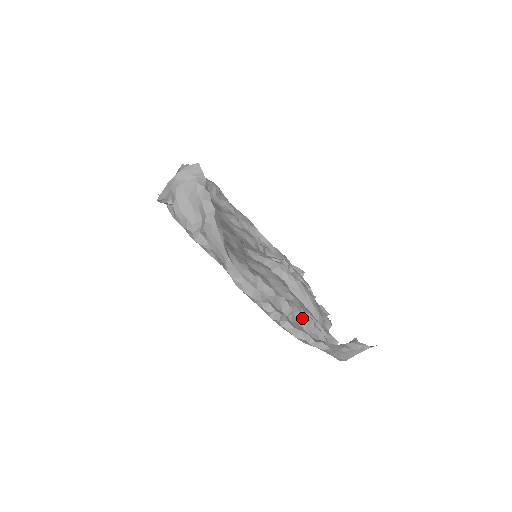
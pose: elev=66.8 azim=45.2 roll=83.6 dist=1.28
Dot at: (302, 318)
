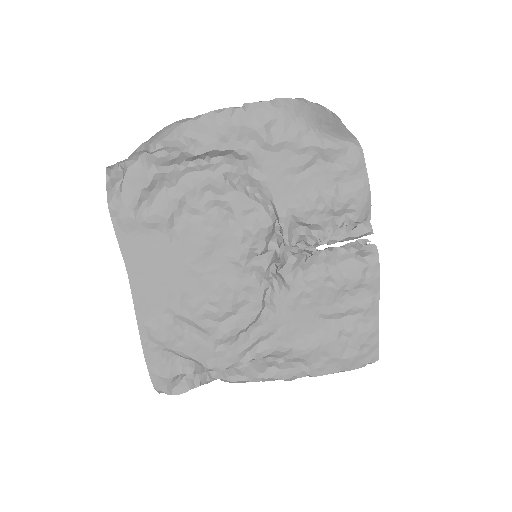
Dot at: occluded
